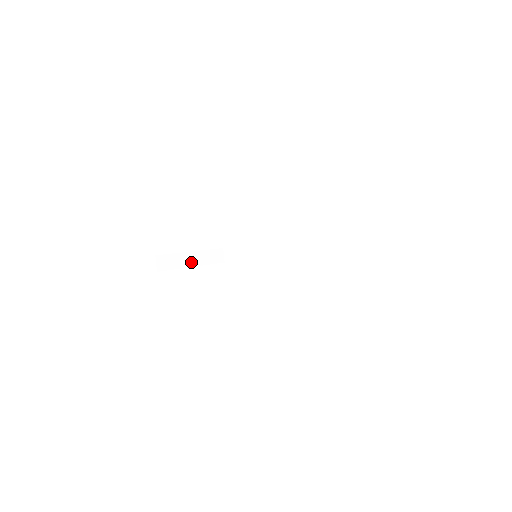
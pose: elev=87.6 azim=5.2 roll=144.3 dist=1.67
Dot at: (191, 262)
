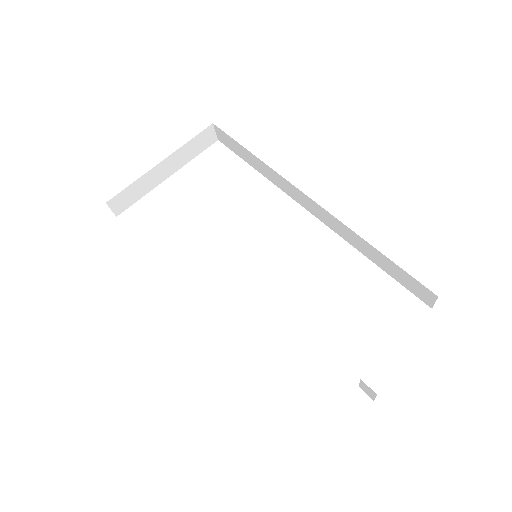
Dot at: (164, 174)
